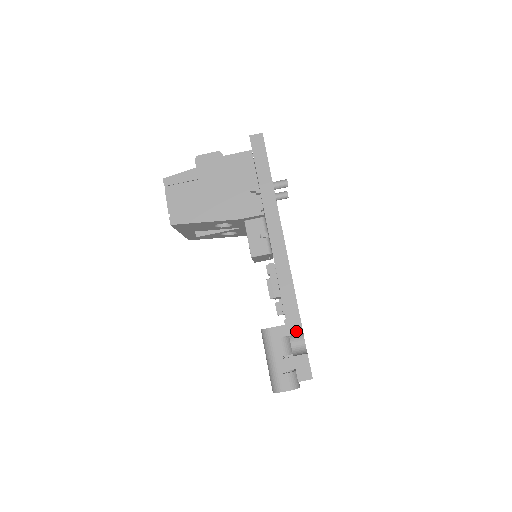
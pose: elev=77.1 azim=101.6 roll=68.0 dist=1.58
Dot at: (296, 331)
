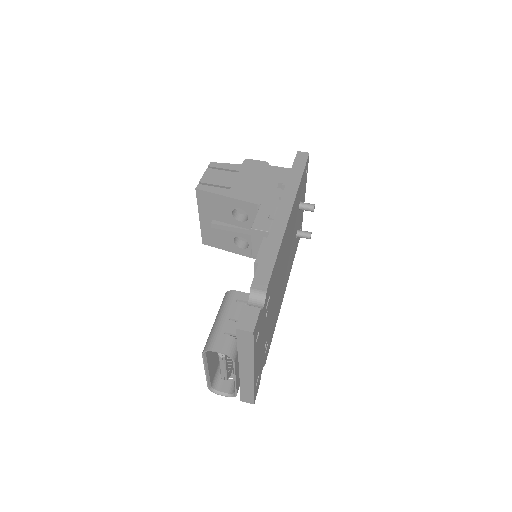
Dot at: (260, 285)
